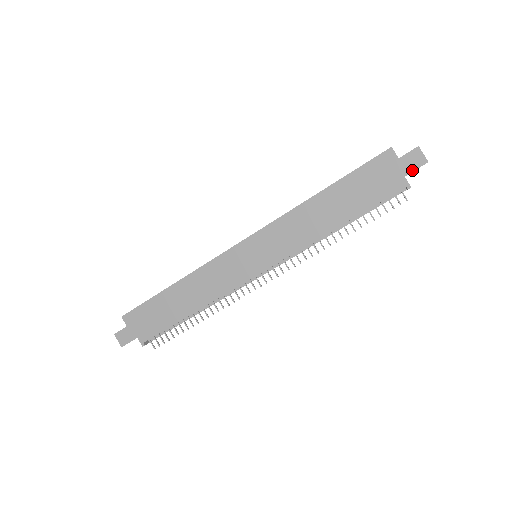
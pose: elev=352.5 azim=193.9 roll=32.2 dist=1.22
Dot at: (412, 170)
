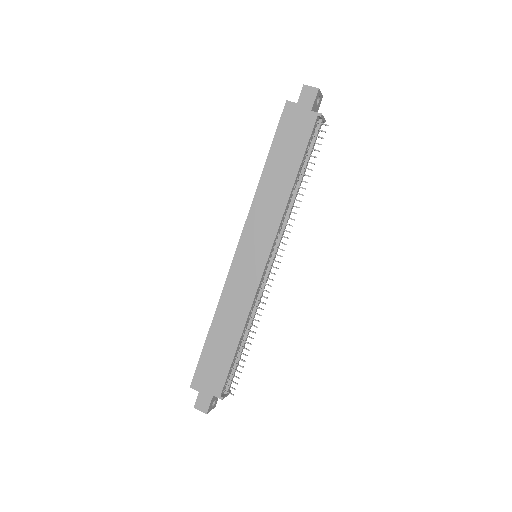
Dot at: (312, 103)
